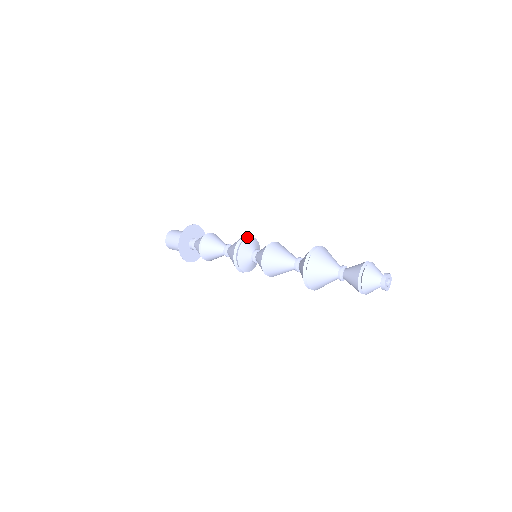
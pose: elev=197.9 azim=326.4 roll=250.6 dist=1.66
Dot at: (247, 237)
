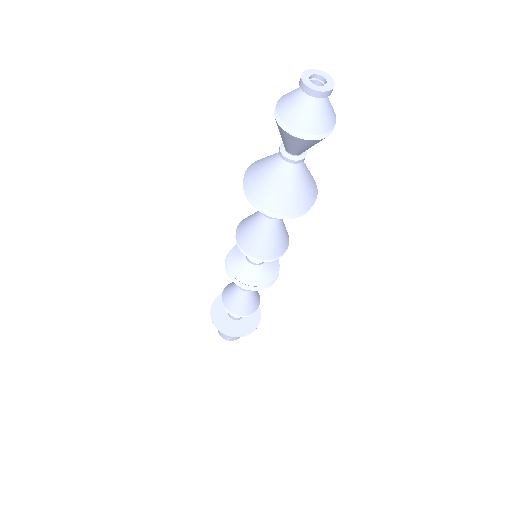
Dot at: occluded
